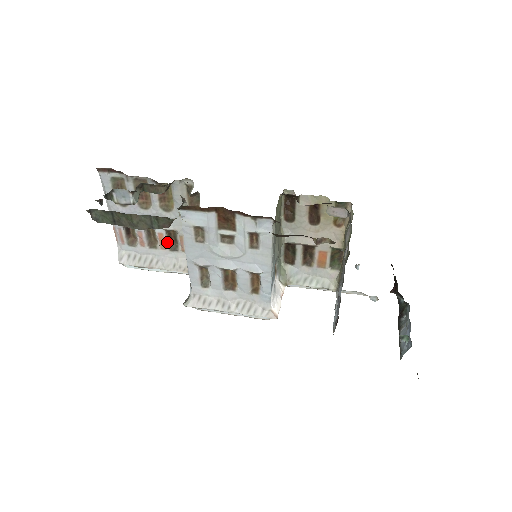
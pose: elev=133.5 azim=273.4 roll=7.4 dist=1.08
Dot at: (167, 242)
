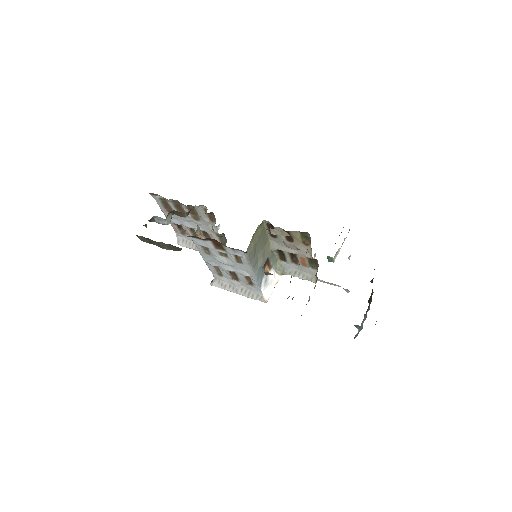
Dot at: (203, 236)
